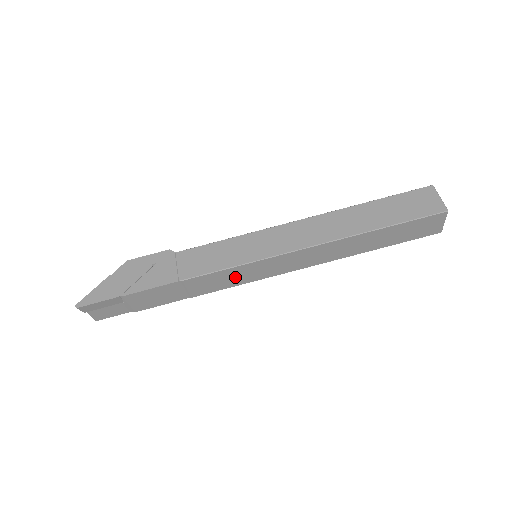
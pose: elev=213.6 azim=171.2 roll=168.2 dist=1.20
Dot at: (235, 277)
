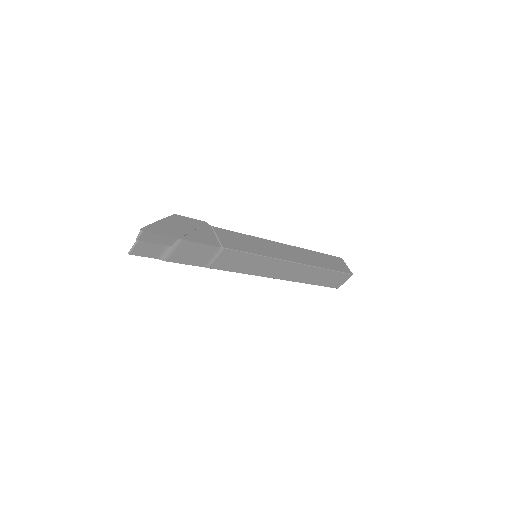
Dot at: (246, 264)
